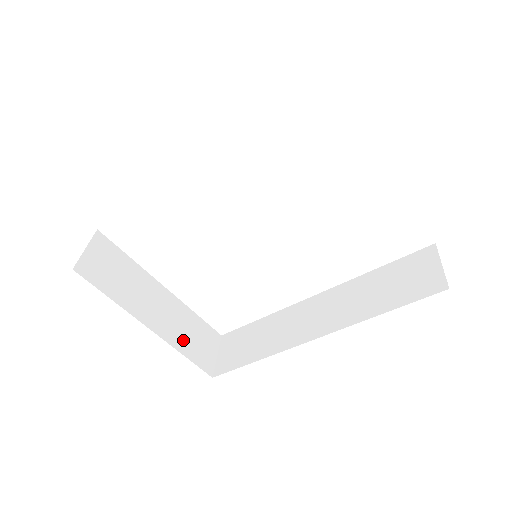
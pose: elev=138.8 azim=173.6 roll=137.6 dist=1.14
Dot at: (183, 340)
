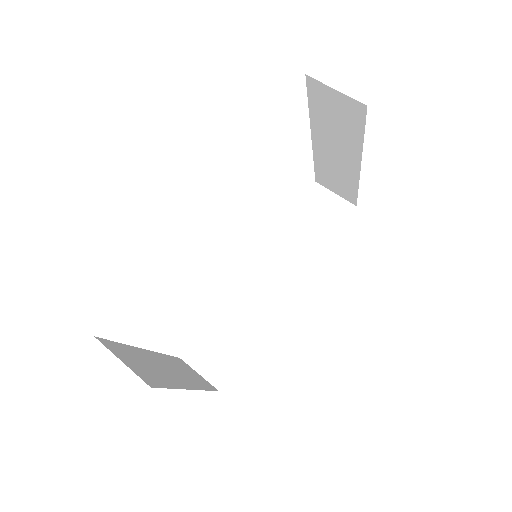
Dot at: (194, 380)
